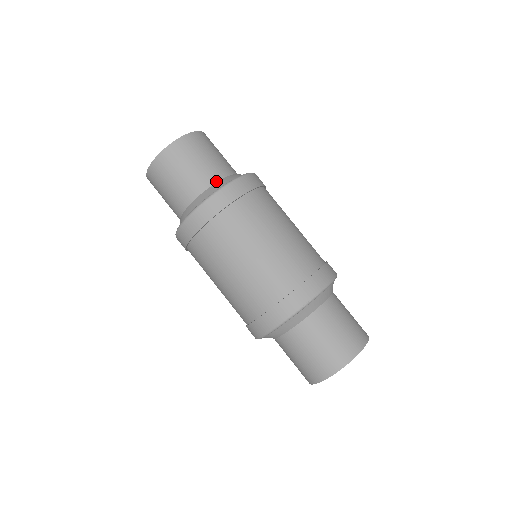
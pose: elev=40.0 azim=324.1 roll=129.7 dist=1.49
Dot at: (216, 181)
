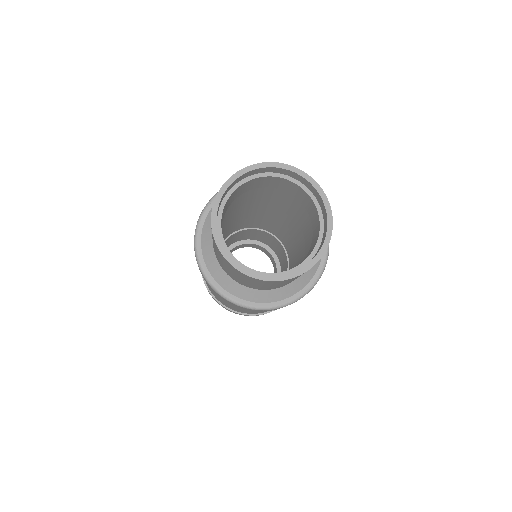
Dot at: occluded
